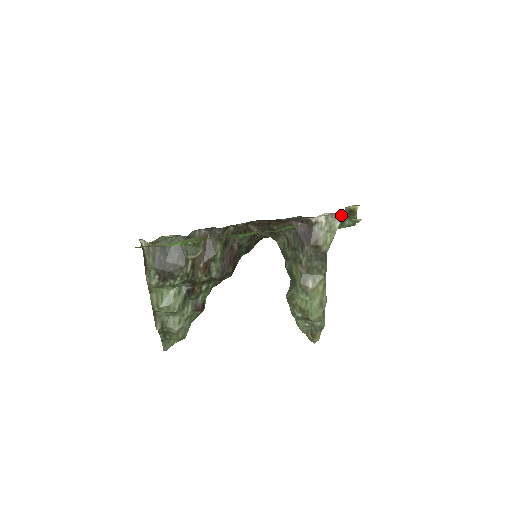
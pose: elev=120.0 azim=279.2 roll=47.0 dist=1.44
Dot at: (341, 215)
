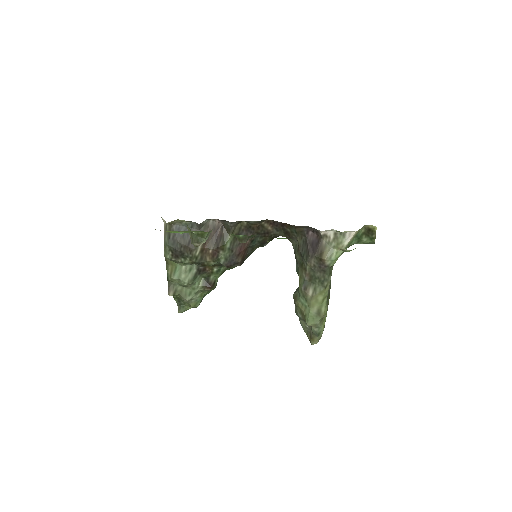
Dot at: (352, 234)
